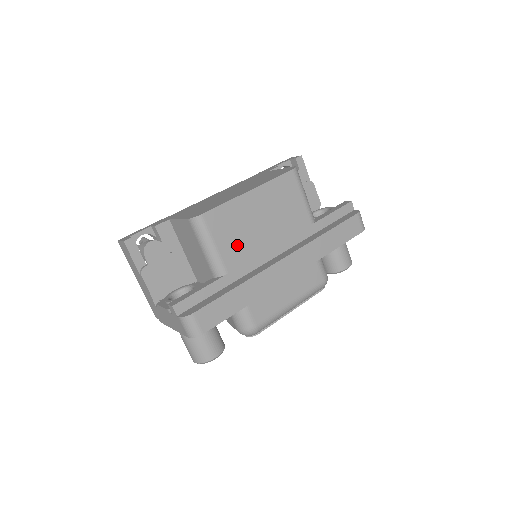
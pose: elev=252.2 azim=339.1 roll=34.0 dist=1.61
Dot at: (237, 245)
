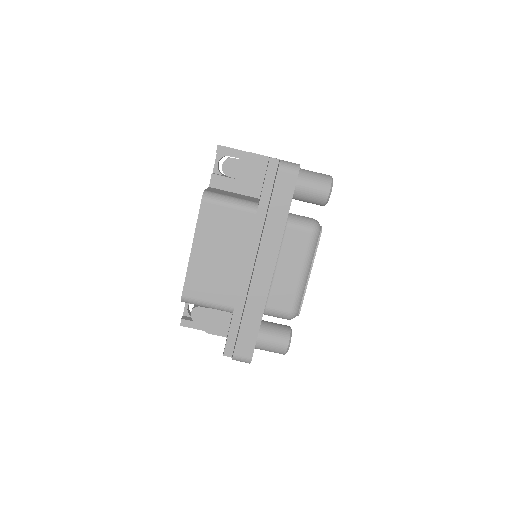
Dot at: (221, 287)
